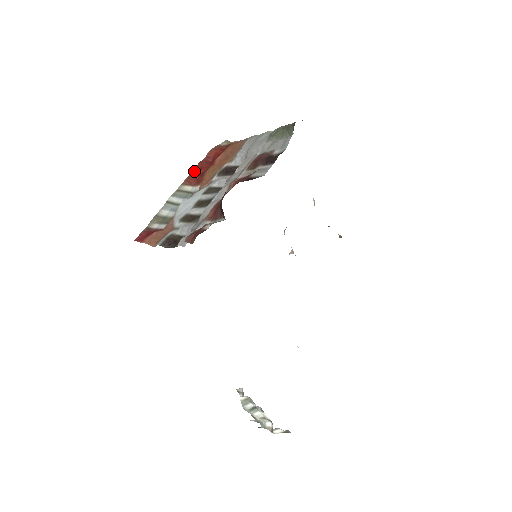
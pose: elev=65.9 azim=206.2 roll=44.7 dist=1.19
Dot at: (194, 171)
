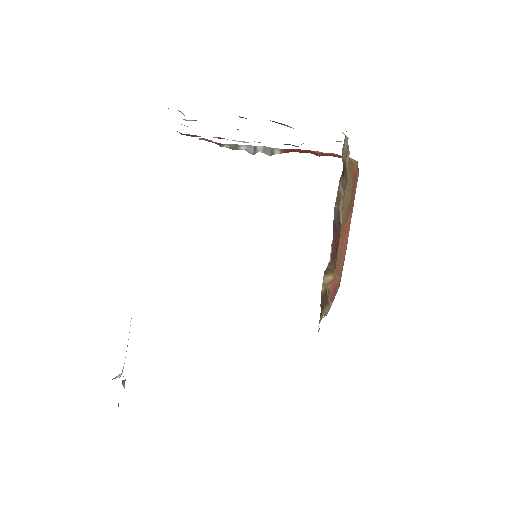
Dot at: (299, 150)
